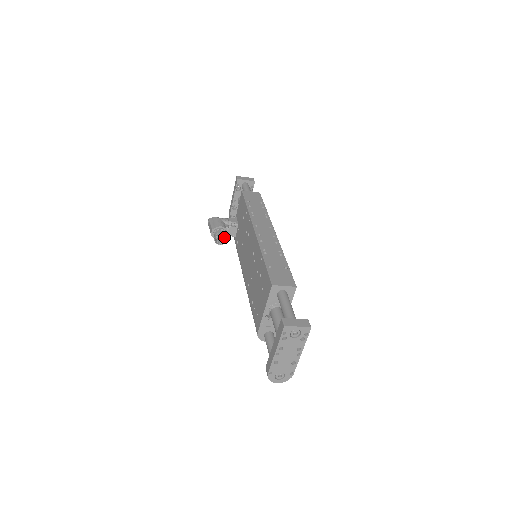
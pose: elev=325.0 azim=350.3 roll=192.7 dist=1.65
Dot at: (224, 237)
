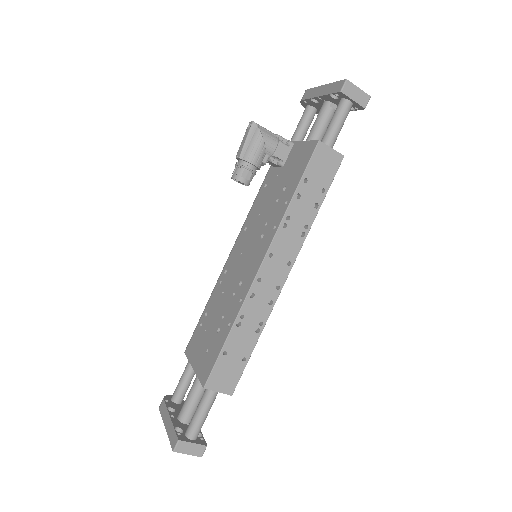
Dot at: (245, 184)
